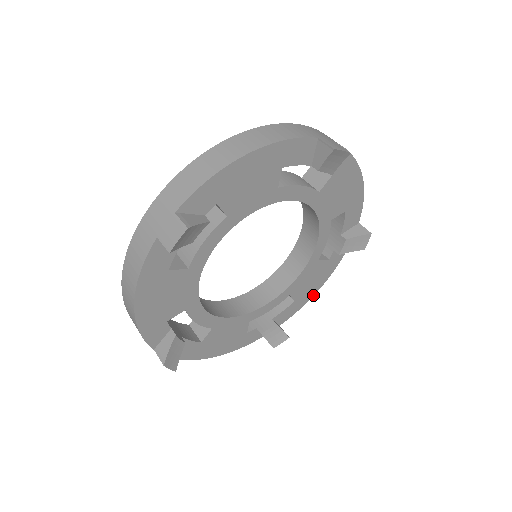
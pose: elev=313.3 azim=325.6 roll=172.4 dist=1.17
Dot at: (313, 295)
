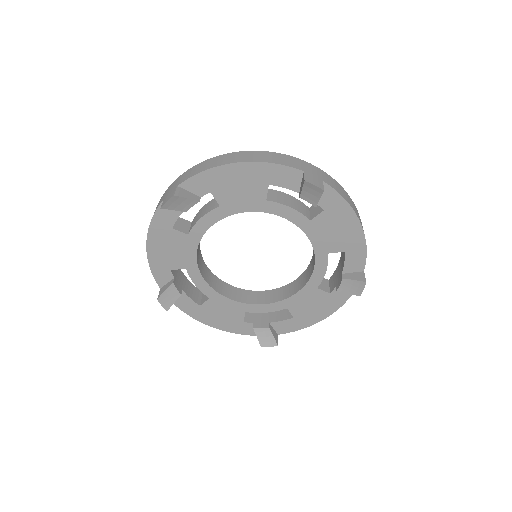
Dot at: (315, 323)
